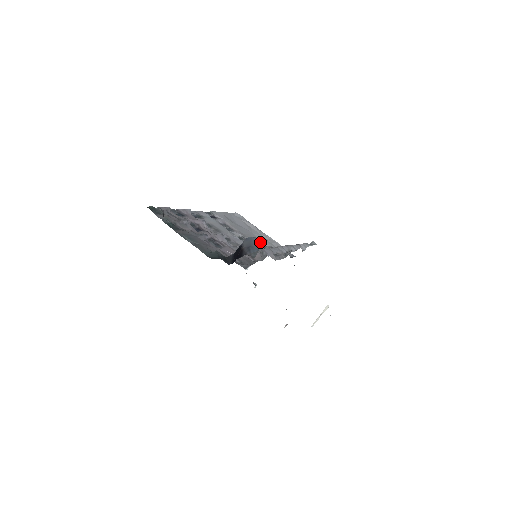
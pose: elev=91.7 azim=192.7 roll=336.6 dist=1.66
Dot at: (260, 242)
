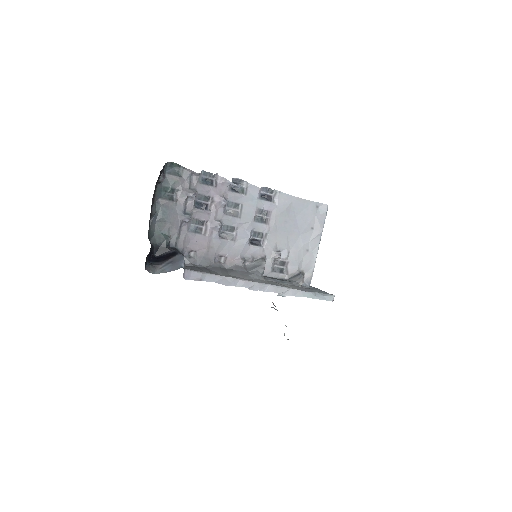
Dot at: (285, 249)
